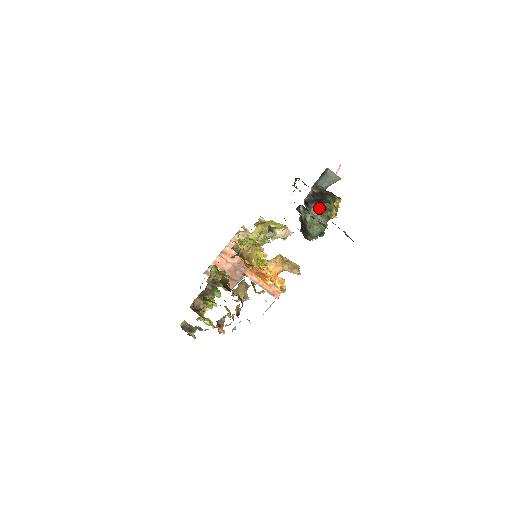
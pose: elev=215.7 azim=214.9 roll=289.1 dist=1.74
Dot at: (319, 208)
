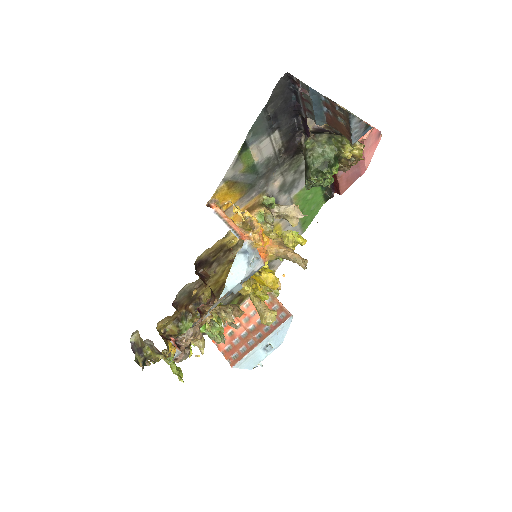
Dot at: (325, 136)
